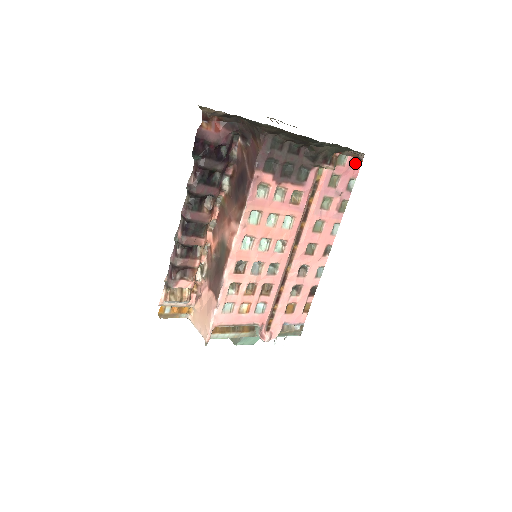
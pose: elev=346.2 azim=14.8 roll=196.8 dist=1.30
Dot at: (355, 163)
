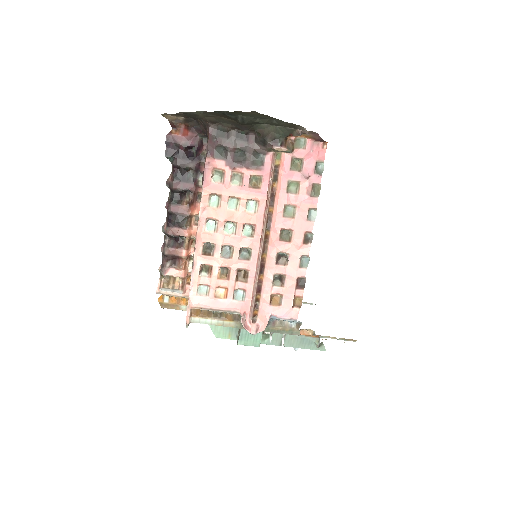
Dot at: (318, 146)
